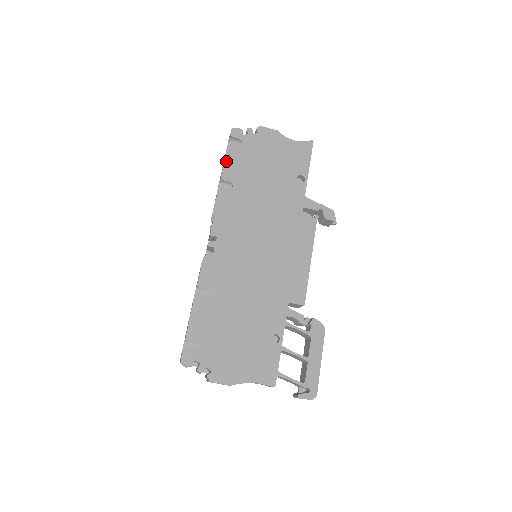
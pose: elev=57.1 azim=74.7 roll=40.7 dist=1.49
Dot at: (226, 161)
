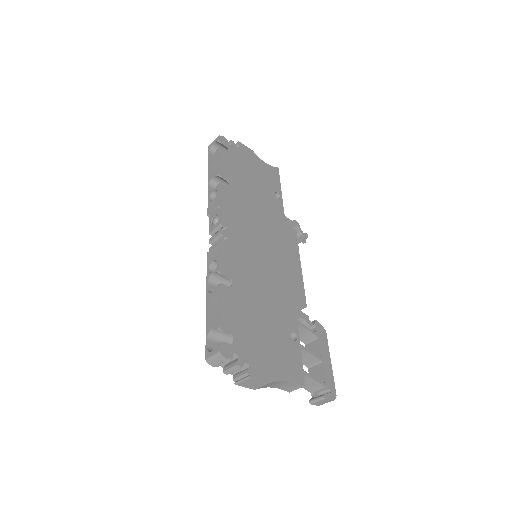
Dot at: (220, 161)
